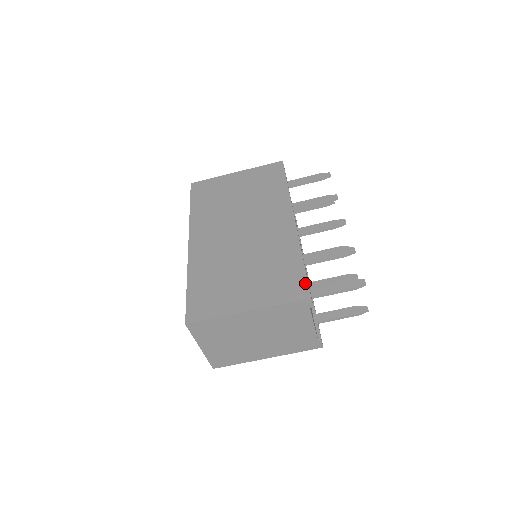
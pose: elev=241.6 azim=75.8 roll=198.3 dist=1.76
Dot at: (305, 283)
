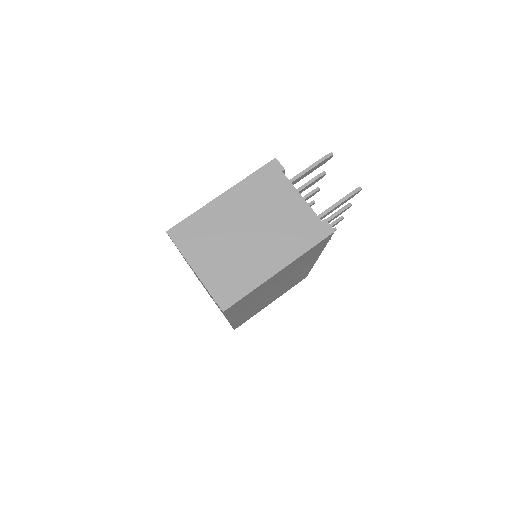
Dot at: occluded
